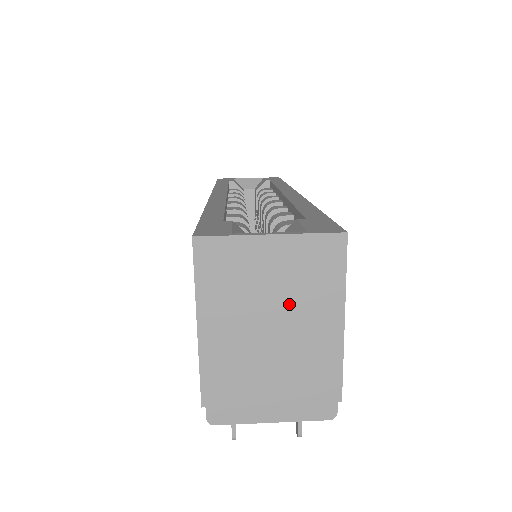
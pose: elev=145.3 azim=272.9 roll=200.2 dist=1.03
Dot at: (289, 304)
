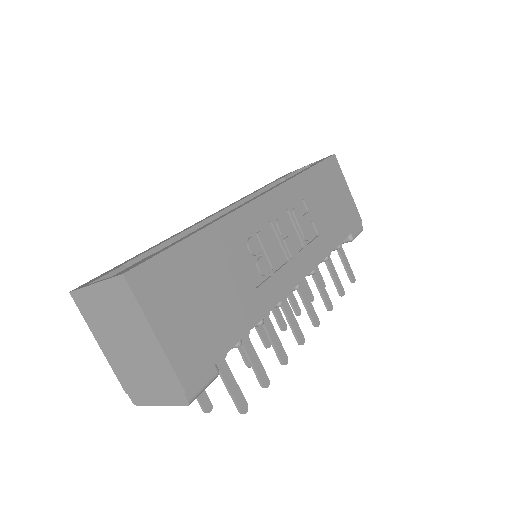
Dot at: (125, 326)
